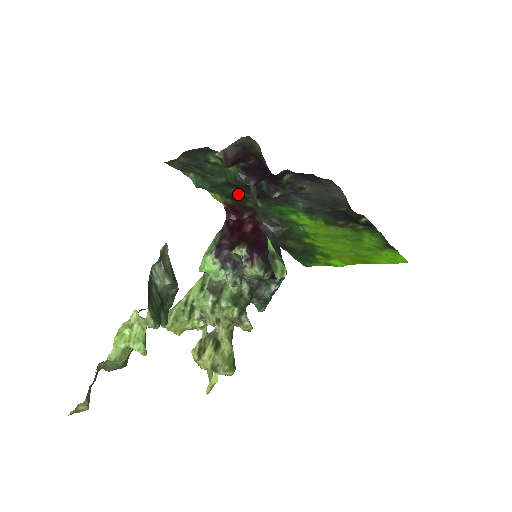
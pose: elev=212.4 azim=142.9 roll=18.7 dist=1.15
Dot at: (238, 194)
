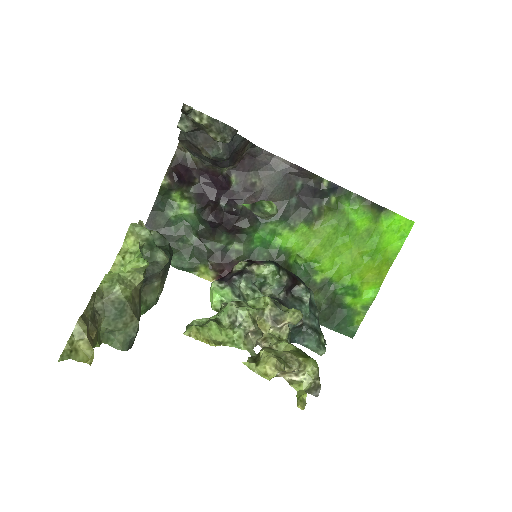
Dot at: (216, 249)
